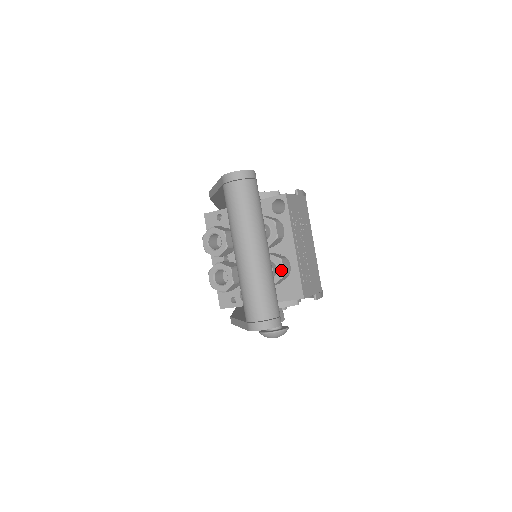
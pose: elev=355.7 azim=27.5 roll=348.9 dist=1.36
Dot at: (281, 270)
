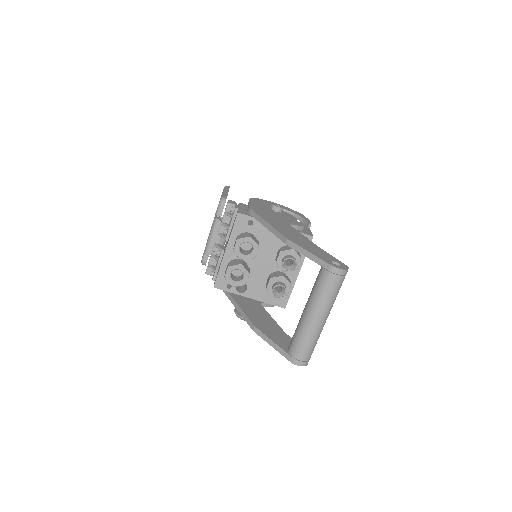
Dot at: (287, 291)
